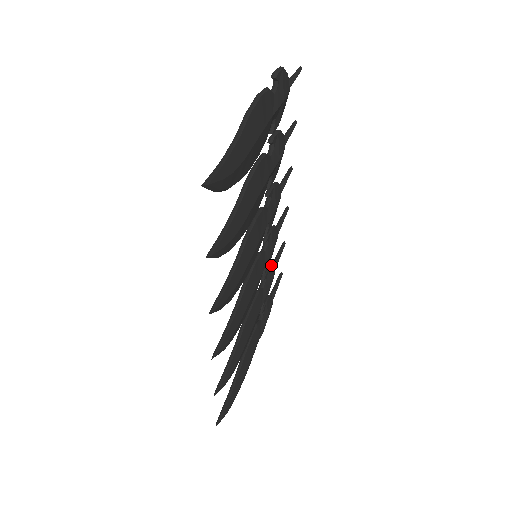
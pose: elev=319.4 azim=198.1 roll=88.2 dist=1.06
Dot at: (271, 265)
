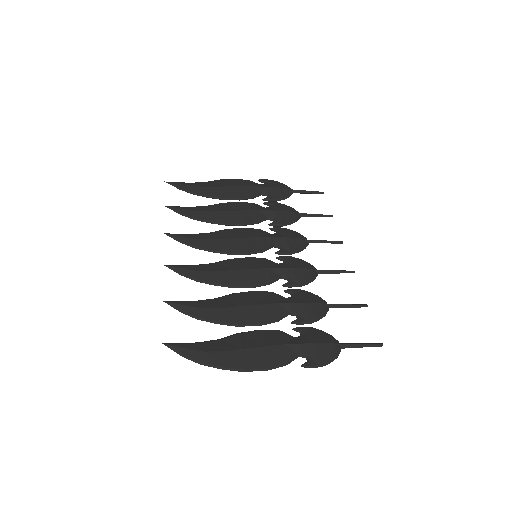
Dot at: (310, 292)
